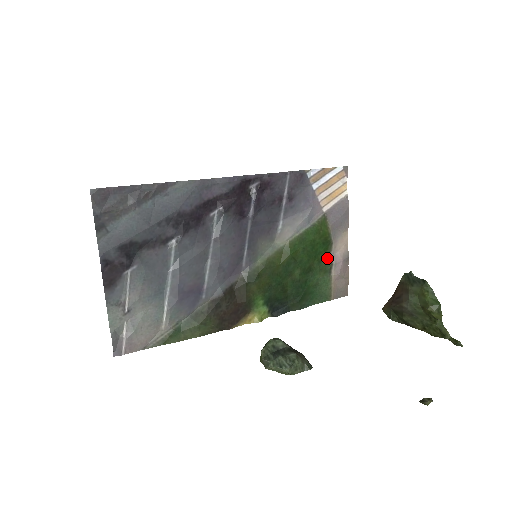
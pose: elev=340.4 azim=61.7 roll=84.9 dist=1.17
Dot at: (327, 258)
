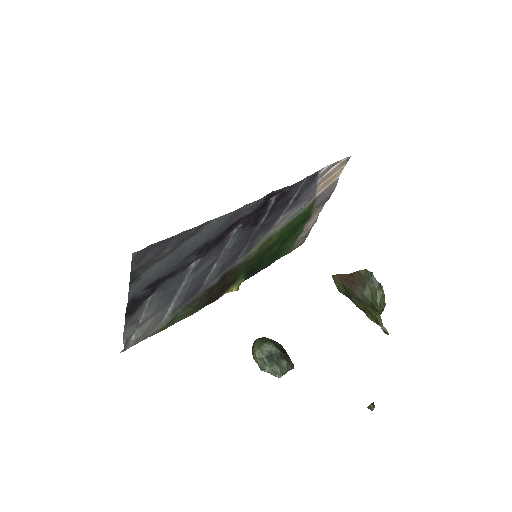
Dot at: (301, 228)
